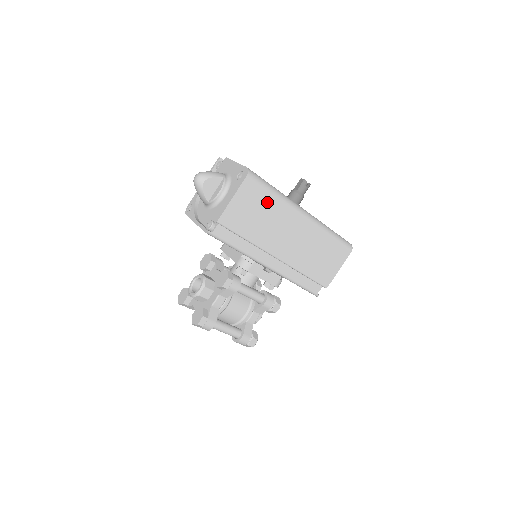
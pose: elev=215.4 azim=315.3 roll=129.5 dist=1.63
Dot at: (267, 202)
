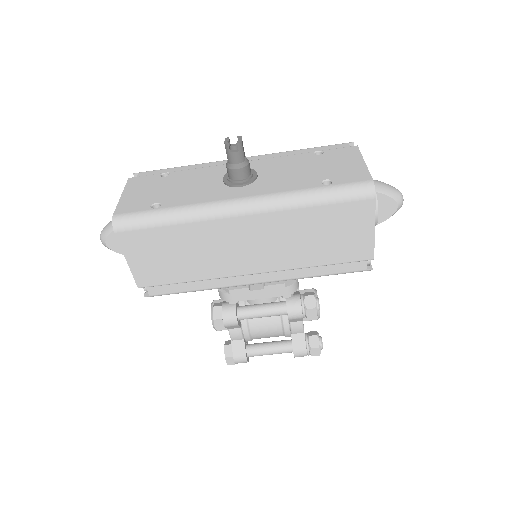
Dot at: (170, 235)
